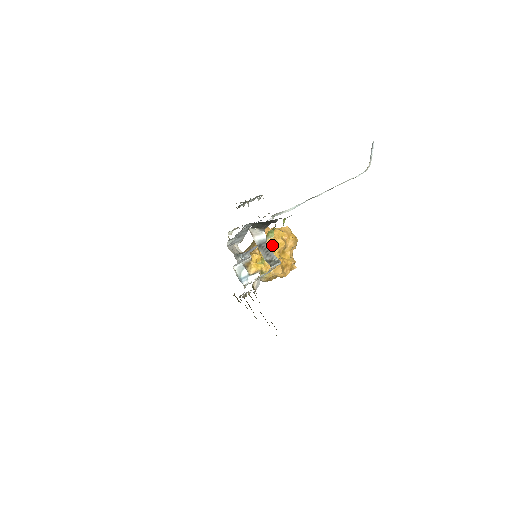
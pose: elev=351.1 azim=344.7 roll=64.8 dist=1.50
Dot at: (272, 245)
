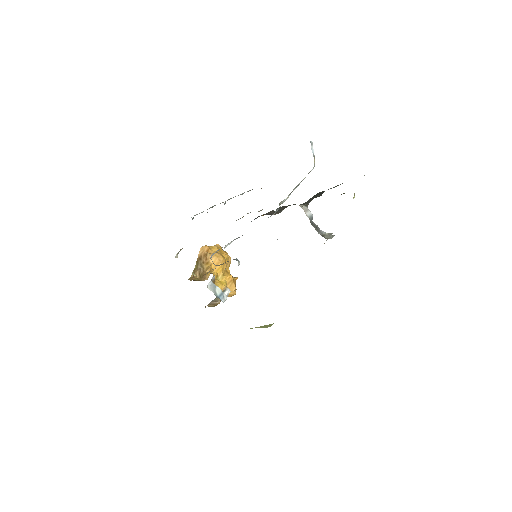
Dot at: (222, 261)
